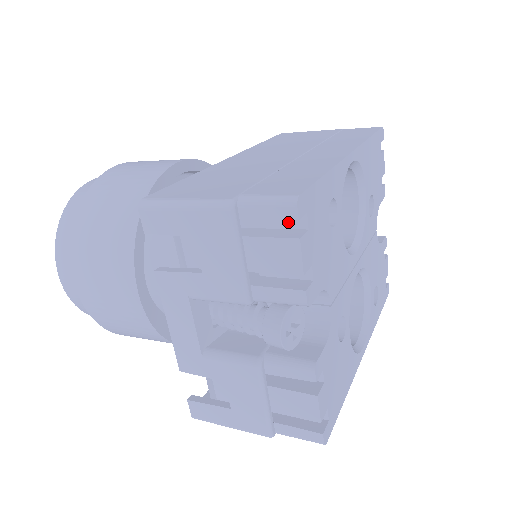
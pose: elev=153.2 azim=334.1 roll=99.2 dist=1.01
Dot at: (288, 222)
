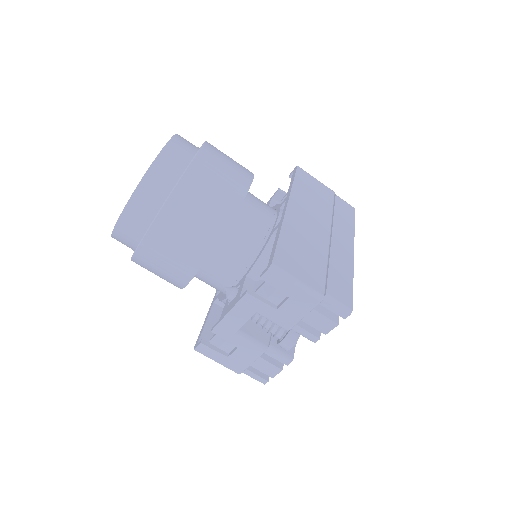
Dot at: occluded
